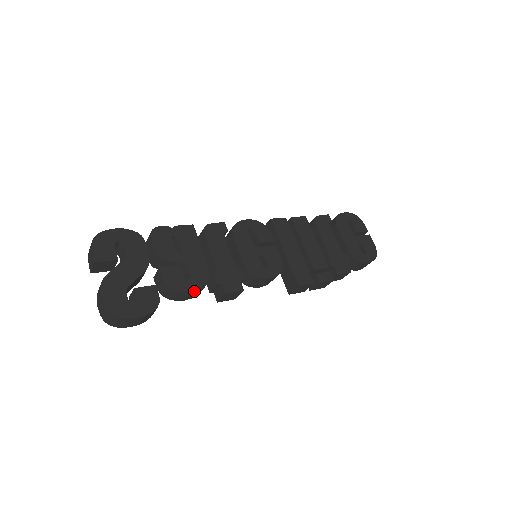
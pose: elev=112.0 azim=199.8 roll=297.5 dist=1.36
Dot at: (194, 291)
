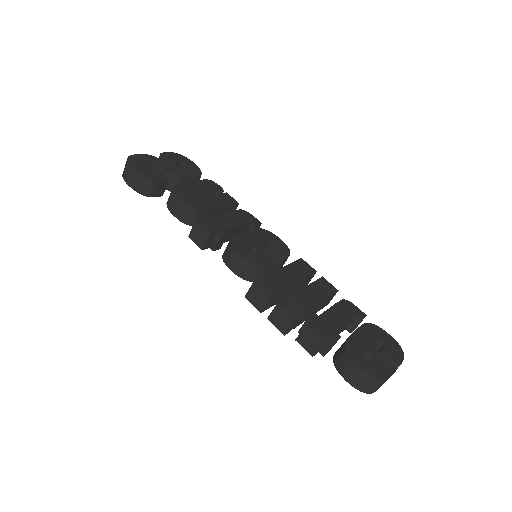
Dot at: (182, 203)
